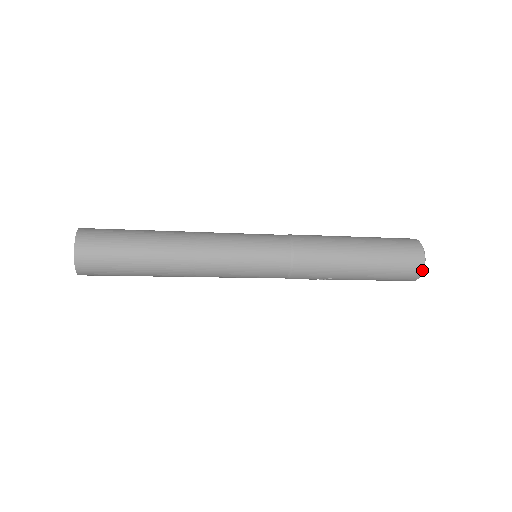
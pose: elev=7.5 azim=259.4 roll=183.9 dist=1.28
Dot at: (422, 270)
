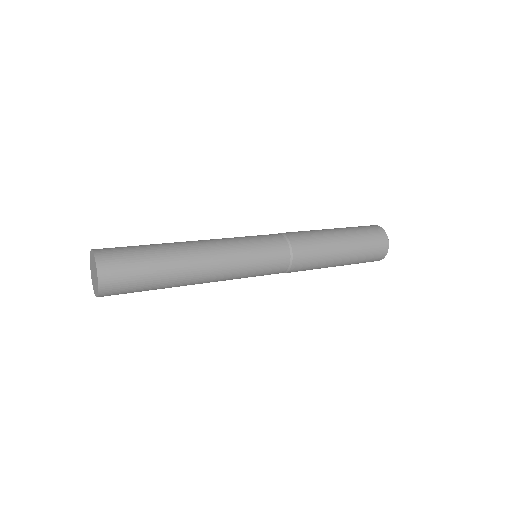
Dot at: (379, 260)
